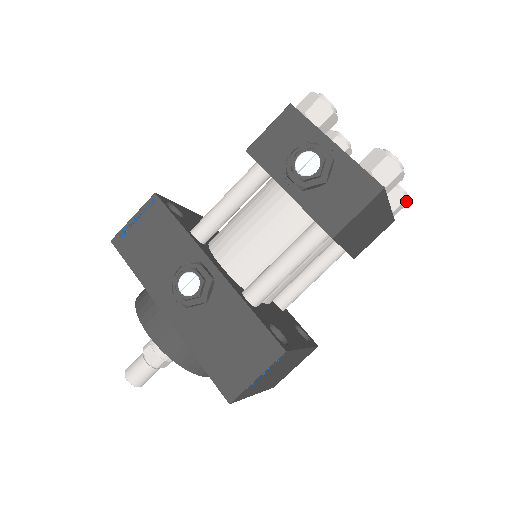
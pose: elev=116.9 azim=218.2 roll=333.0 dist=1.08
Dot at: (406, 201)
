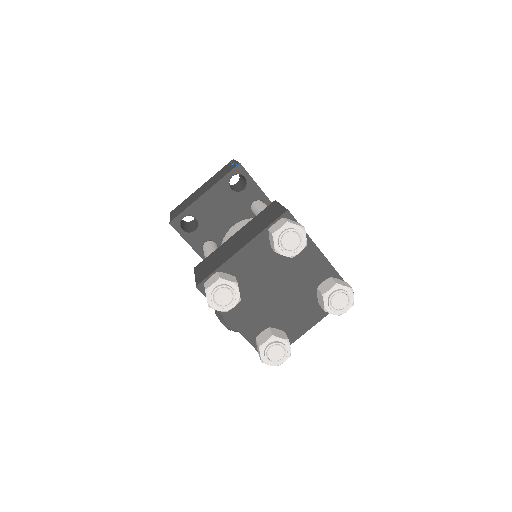
Dot at: (345, 311)
